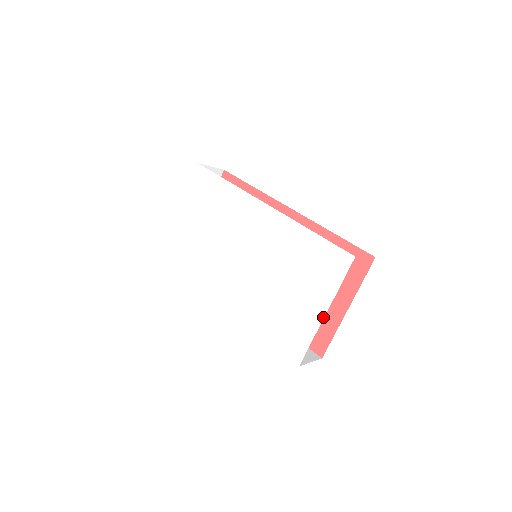
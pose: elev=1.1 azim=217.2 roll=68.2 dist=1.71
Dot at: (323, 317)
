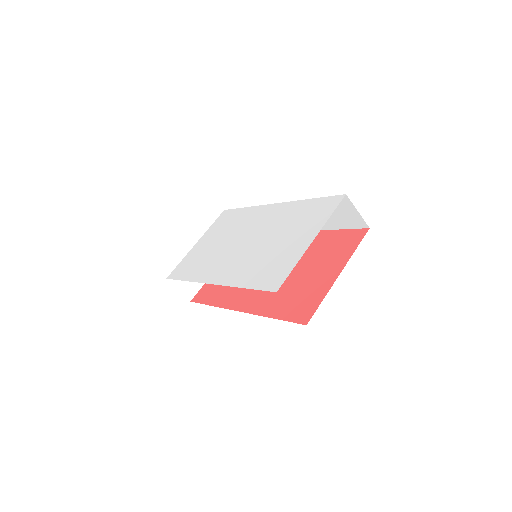
Dot at: occluded
